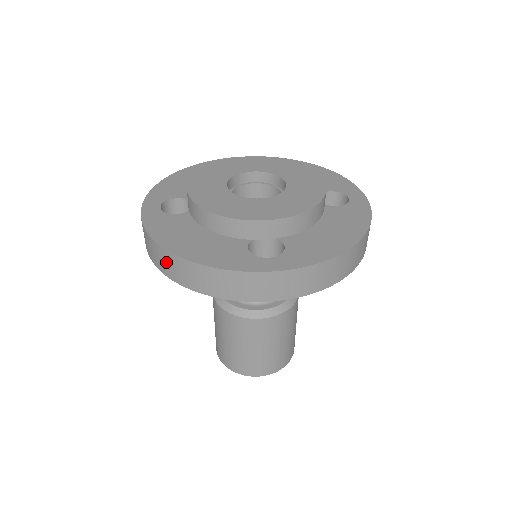
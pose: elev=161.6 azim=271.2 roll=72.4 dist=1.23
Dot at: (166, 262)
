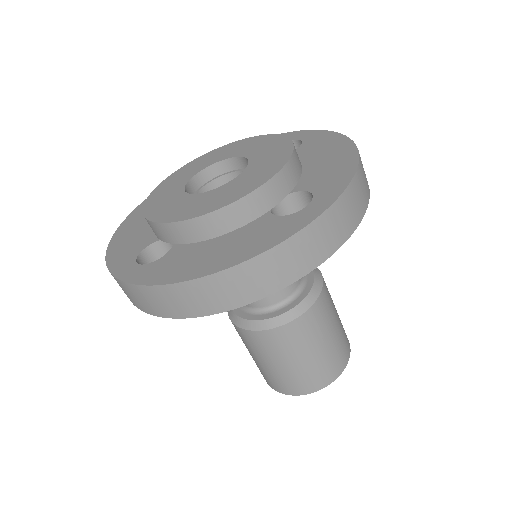
Dot at: (208, 294)
